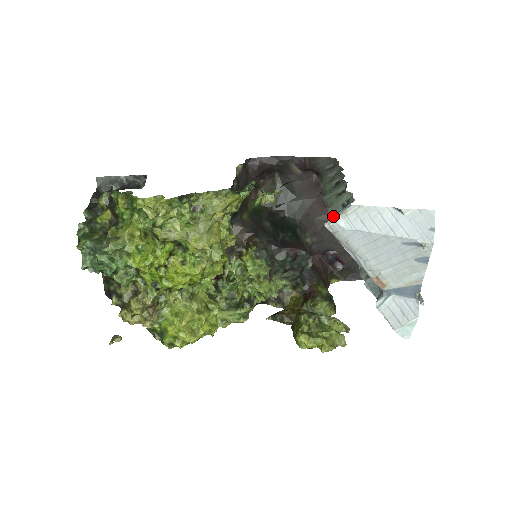
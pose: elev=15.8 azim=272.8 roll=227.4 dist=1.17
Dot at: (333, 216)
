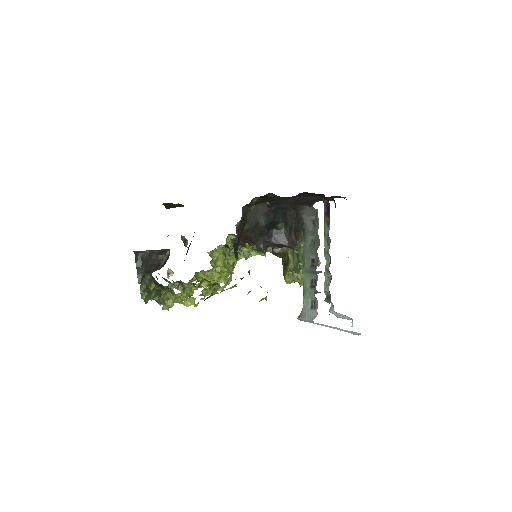
Dot at: (303, 318)
